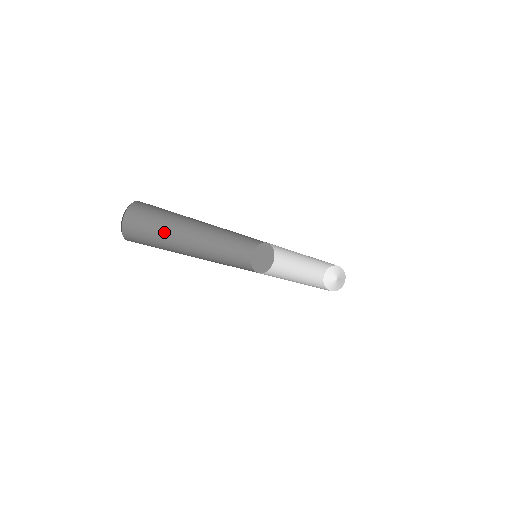
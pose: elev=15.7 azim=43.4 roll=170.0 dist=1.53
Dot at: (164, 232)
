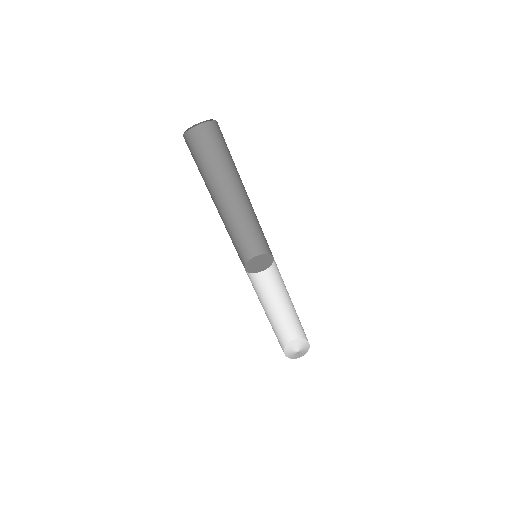
Dot at: occluded
